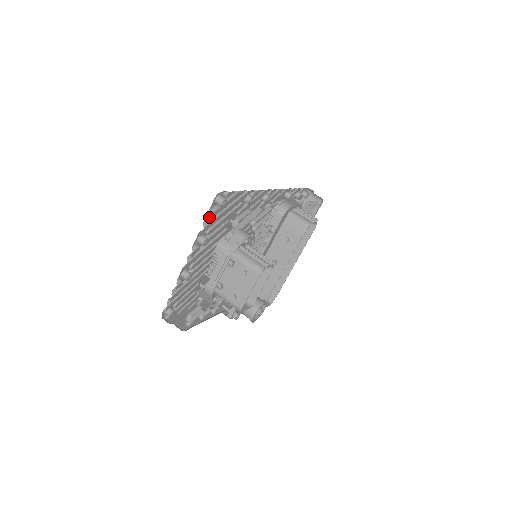
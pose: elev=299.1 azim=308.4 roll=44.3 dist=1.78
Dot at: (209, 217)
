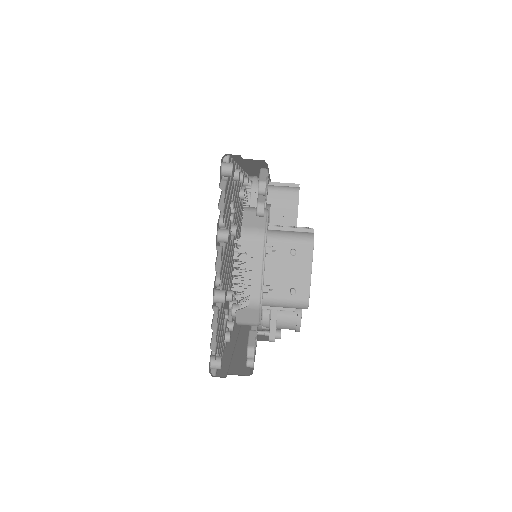
Dot at: occluded
